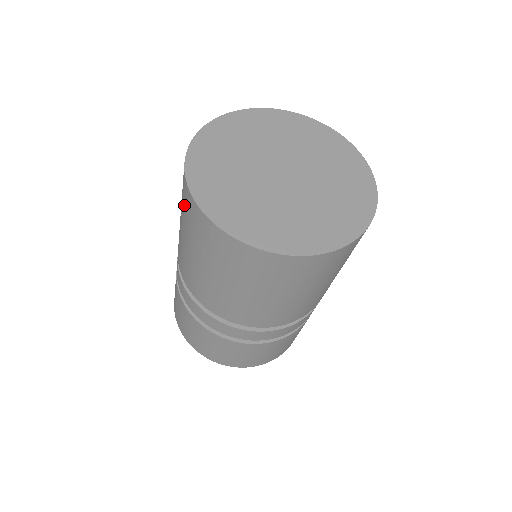
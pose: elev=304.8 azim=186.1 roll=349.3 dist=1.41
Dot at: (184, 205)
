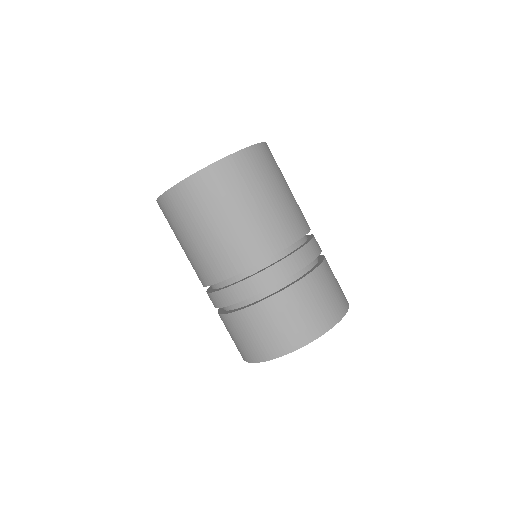
Dot at: (171, 216)
